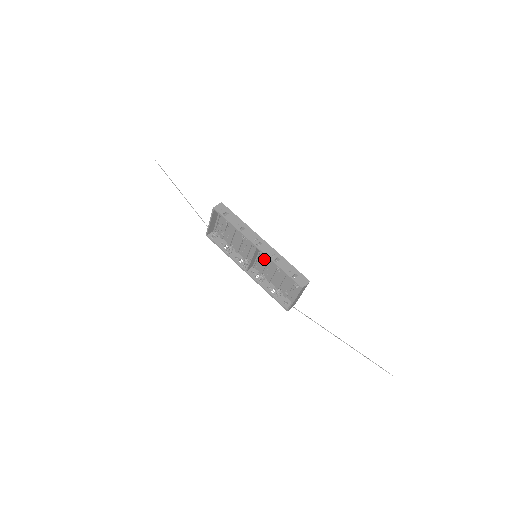
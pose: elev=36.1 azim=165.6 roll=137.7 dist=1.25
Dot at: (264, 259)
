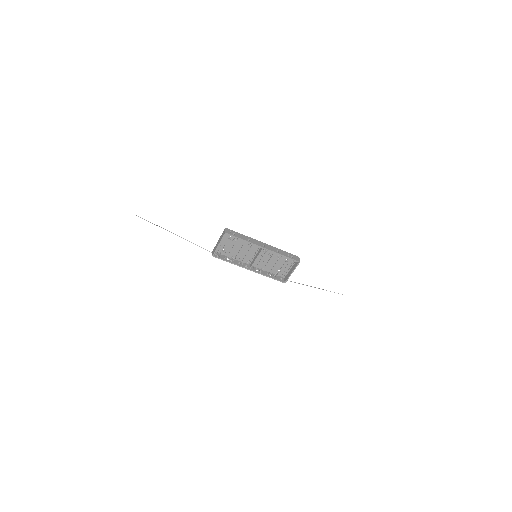
Dot at: (263, 256)
